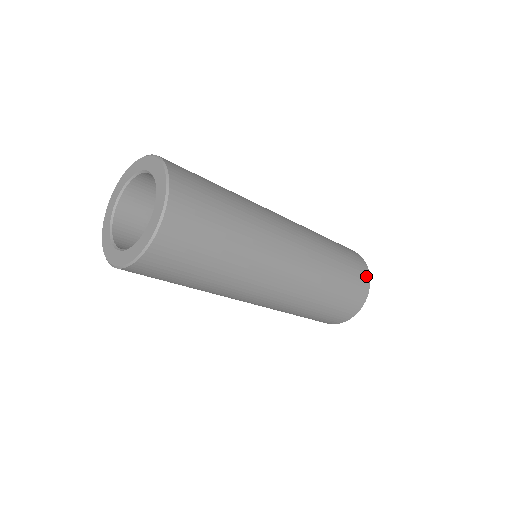
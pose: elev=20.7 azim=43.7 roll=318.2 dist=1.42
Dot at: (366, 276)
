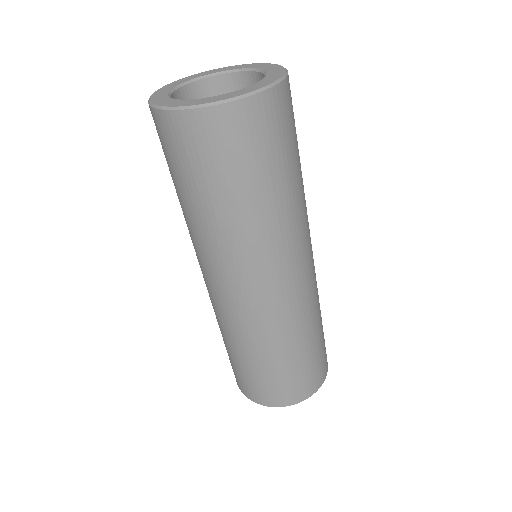
Dot at: (314, 387)
